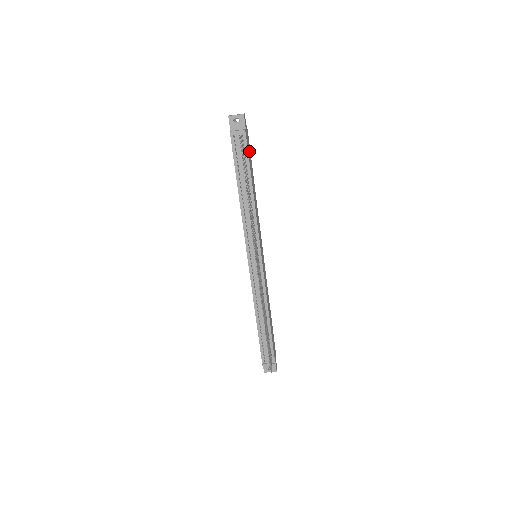
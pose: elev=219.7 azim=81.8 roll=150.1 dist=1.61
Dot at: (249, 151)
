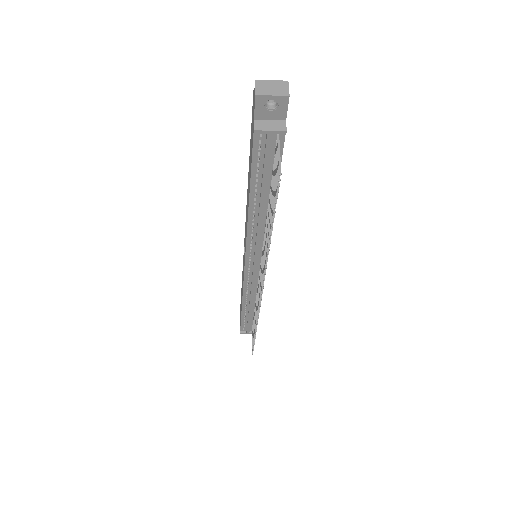
Dot at: occluded
